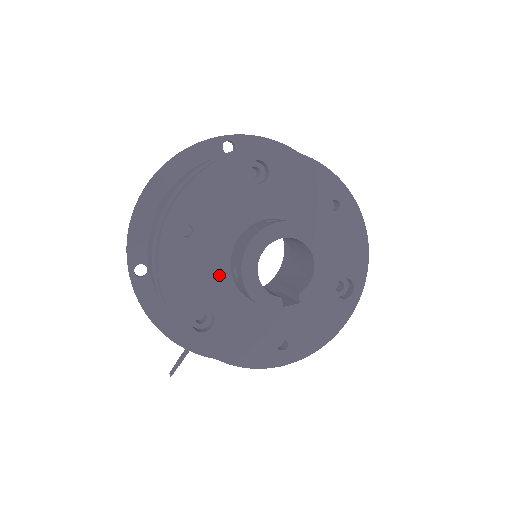
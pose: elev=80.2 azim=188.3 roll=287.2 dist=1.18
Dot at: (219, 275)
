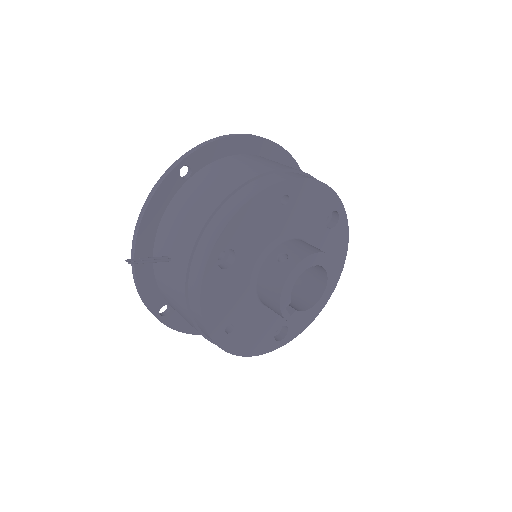
Dot at: (263, 245)
